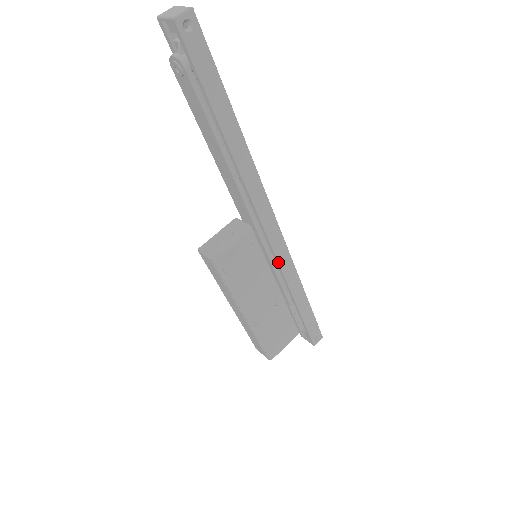
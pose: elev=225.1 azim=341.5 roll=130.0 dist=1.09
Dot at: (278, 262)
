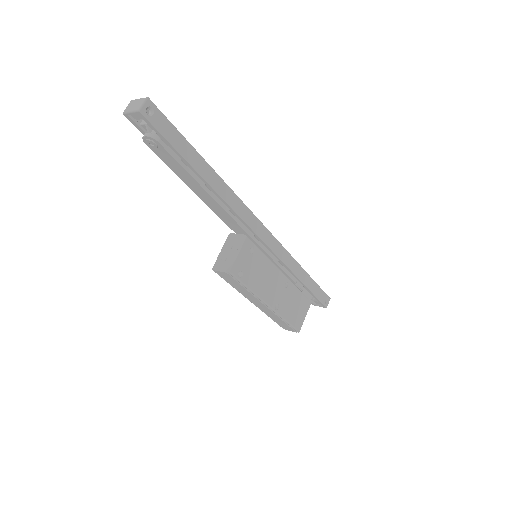
Dot at: (274, 253)
